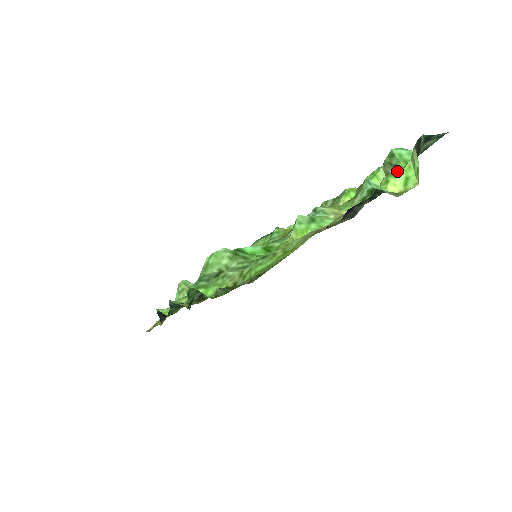
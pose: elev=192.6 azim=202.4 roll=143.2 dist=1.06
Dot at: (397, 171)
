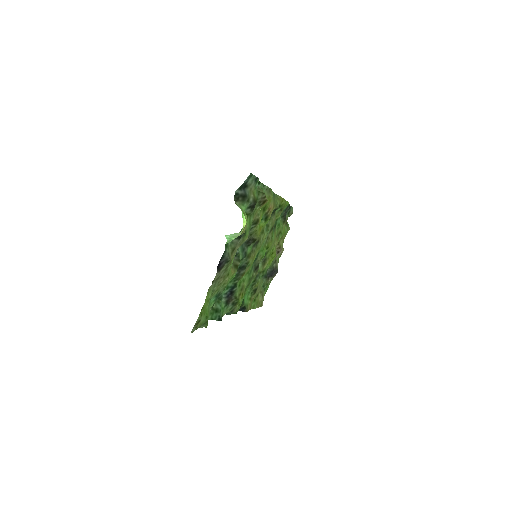
Dot at: occluded
